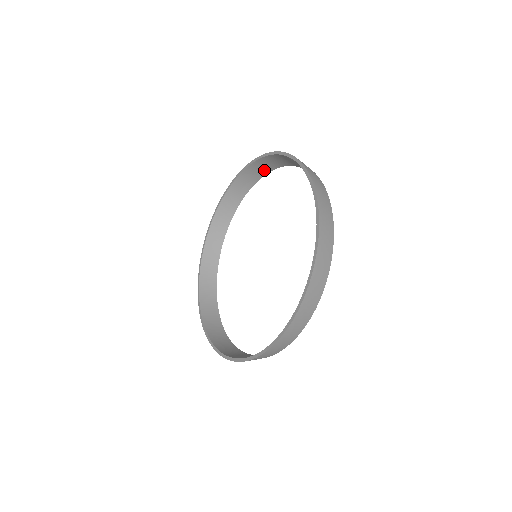
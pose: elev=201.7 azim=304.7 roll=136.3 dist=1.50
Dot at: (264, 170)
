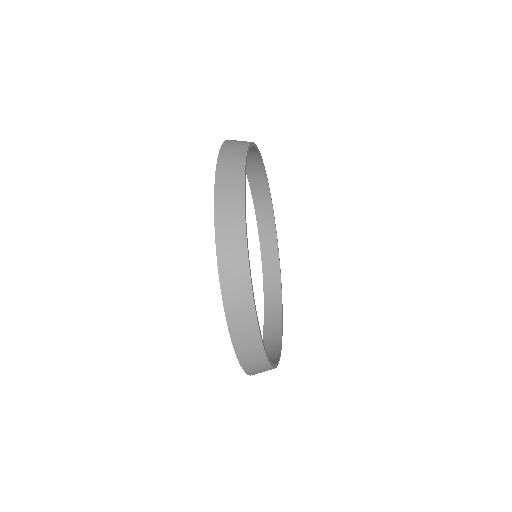
Dot at: (269, 217)
